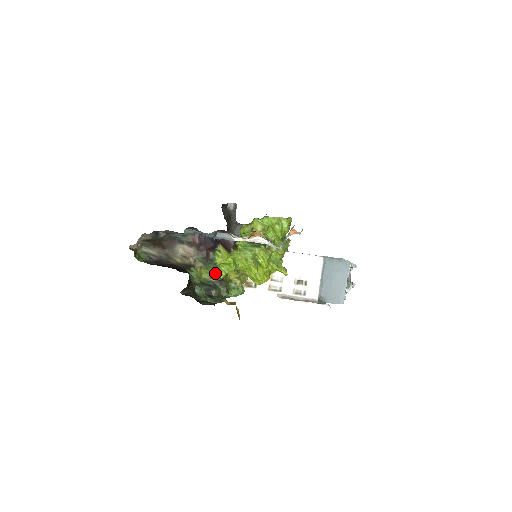
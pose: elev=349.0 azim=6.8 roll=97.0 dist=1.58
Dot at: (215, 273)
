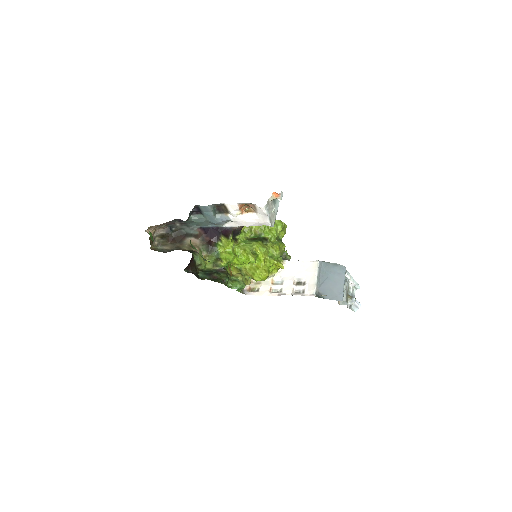
Dot at: (217, 261)
